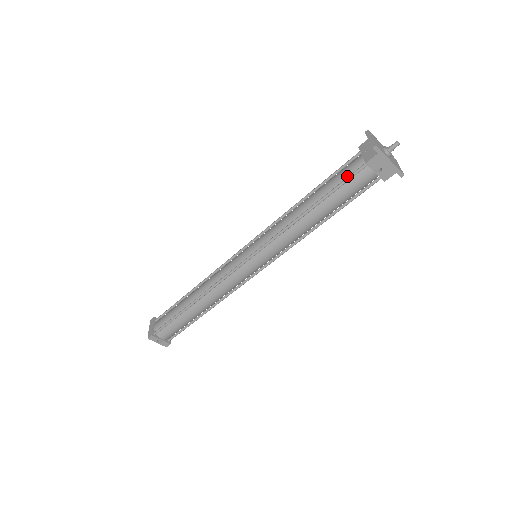
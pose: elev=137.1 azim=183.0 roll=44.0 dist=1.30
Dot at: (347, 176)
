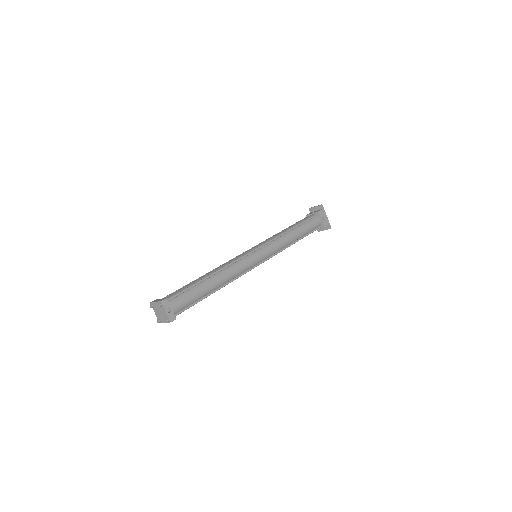
Dot at: (308, 218)
